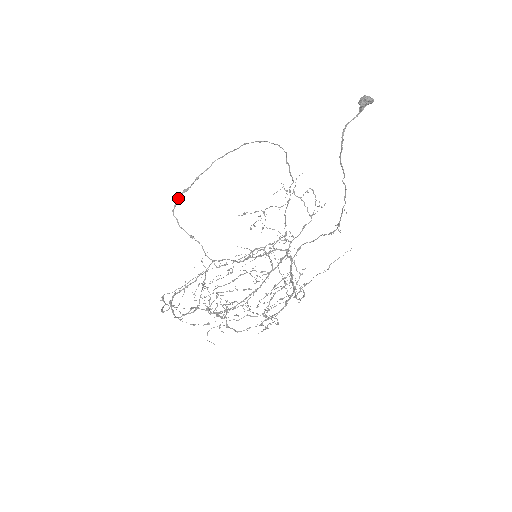
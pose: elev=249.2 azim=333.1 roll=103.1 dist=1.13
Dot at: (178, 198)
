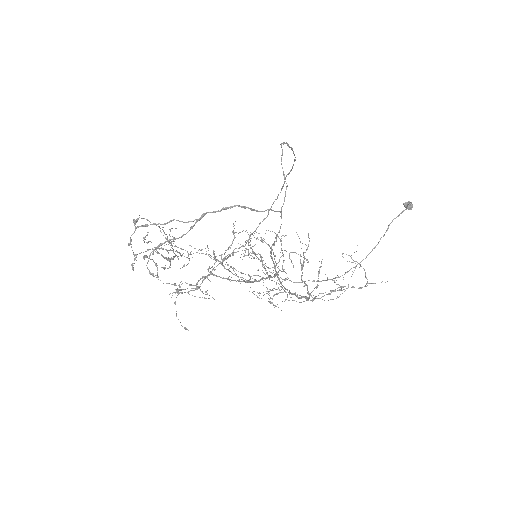
Dot at: occluded
